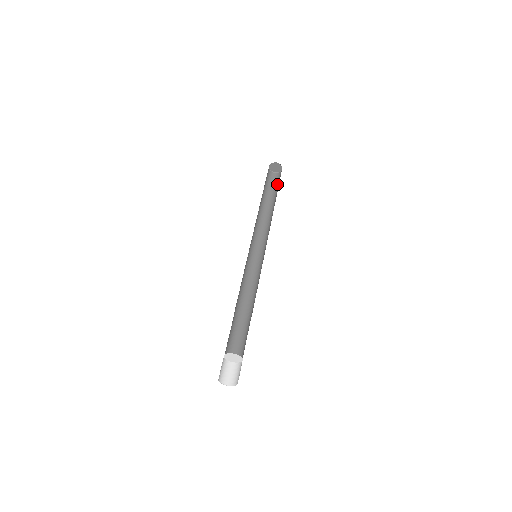
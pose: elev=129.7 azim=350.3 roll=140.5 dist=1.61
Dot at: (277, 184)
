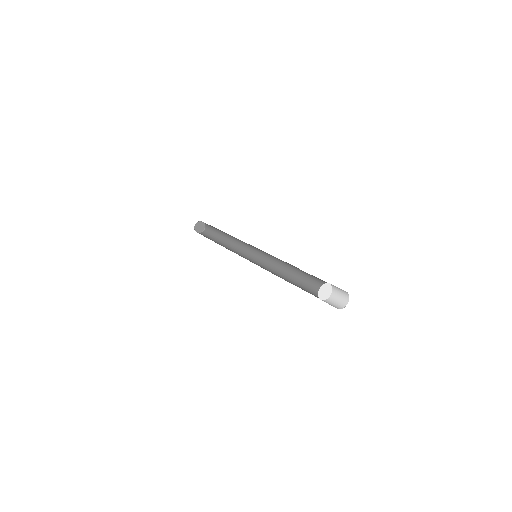
Dot at: (212, 232)
